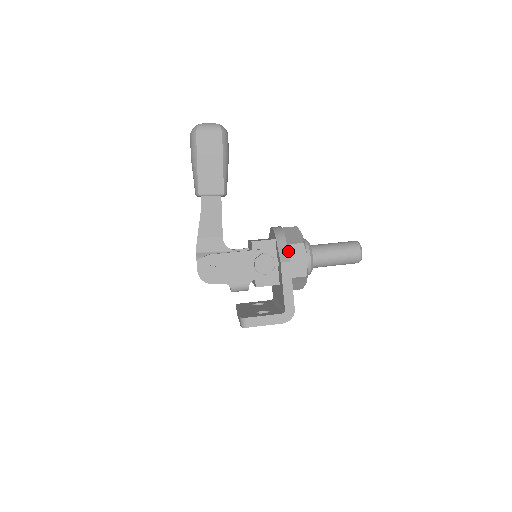
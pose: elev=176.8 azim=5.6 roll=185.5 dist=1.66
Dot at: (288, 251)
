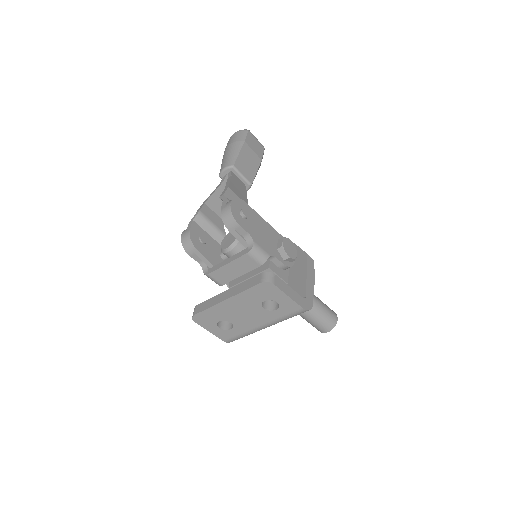
Dot at: occluded
